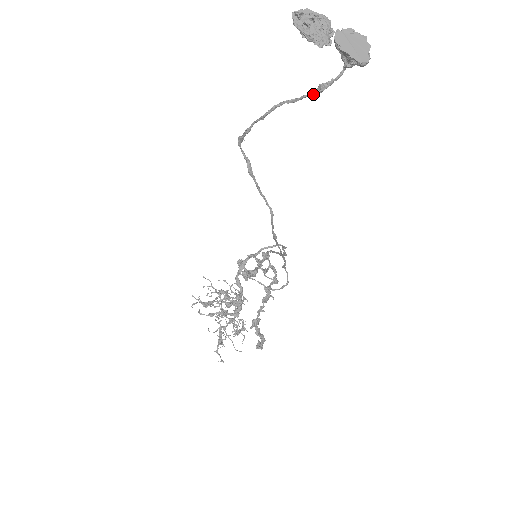
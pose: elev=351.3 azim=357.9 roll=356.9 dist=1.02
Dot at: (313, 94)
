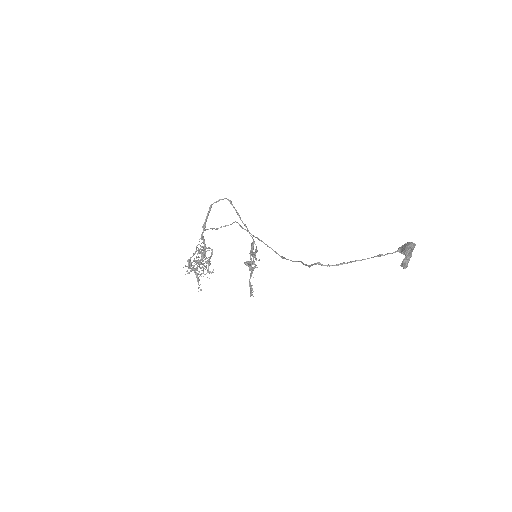
Dot at: occluded
